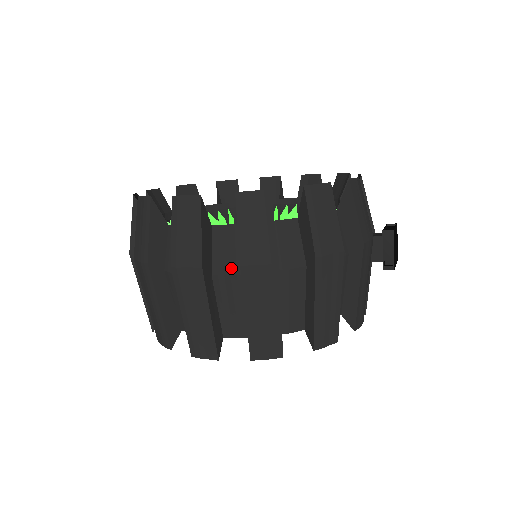
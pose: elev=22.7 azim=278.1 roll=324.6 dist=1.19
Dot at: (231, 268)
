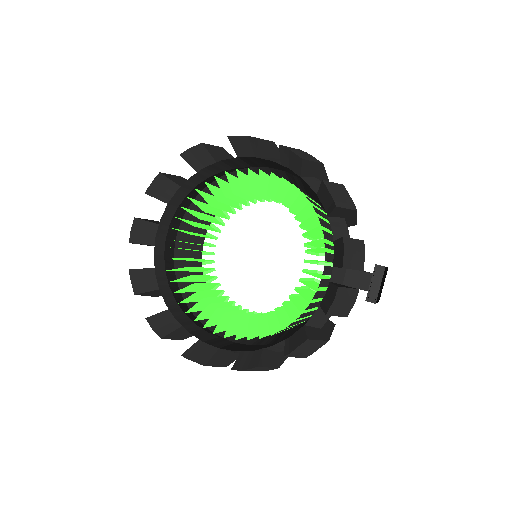
Dot at: occluded
